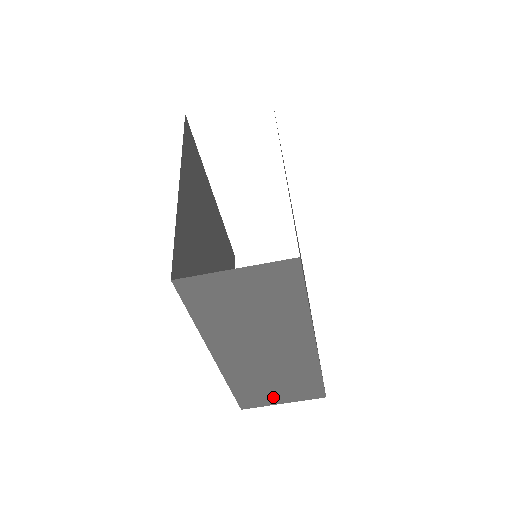
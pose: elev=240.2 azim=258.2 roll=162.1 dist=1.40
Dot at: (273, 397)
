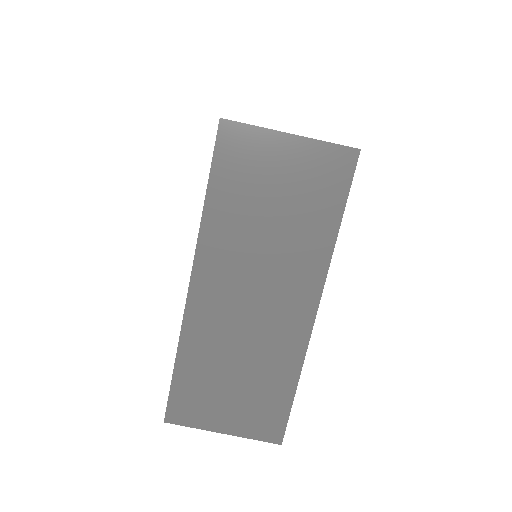
Dot at: (217, 411)
